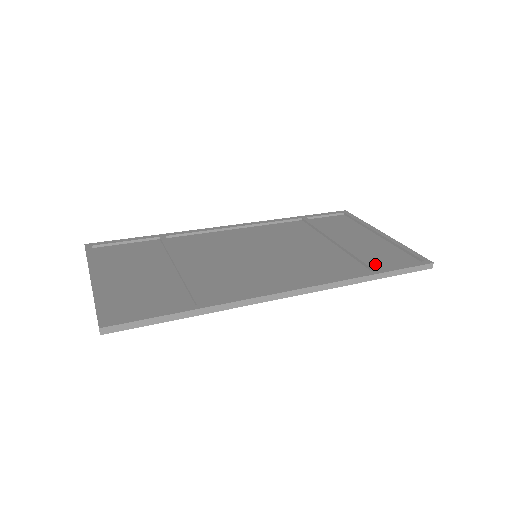
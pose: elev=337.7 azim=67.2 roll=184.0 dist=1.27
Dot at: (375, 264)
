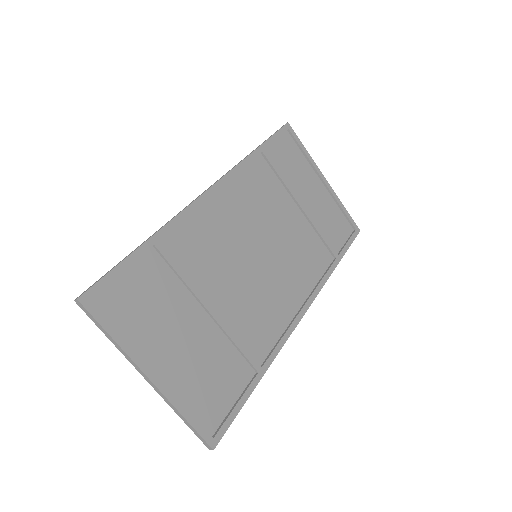
Dot at: (332, 242)
